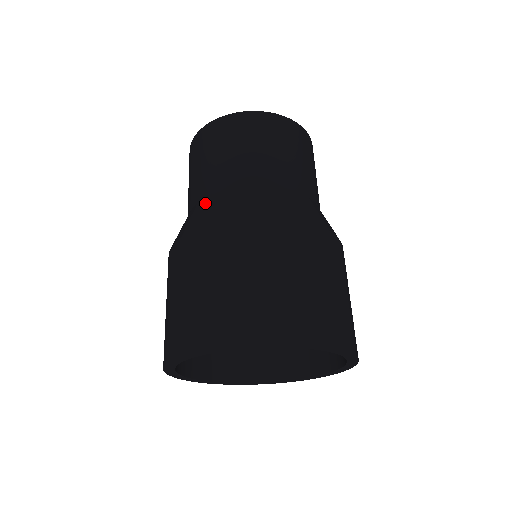
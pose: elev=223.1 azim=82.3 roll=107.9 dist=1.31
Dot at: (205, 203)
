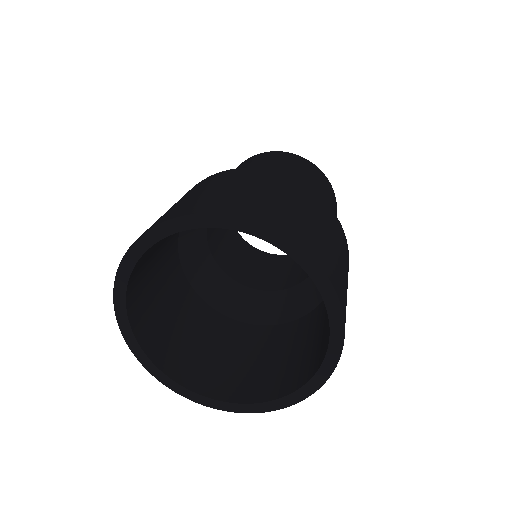
Dot at: occluded
